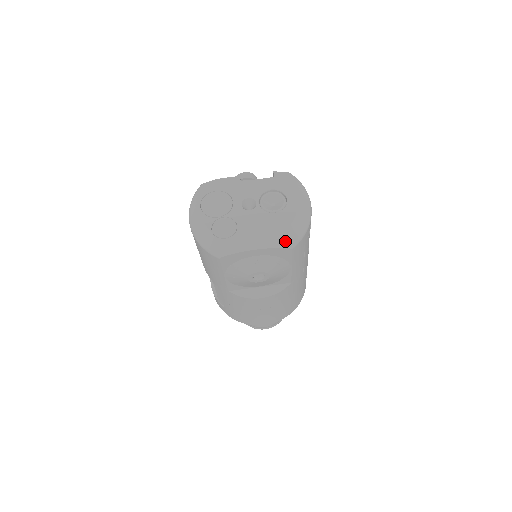
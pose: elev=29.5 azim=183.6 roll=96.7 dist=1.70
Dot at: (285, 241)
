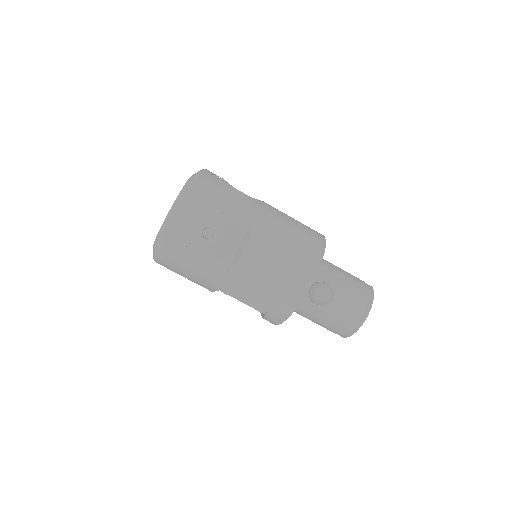
Dot at: (185, 189)
